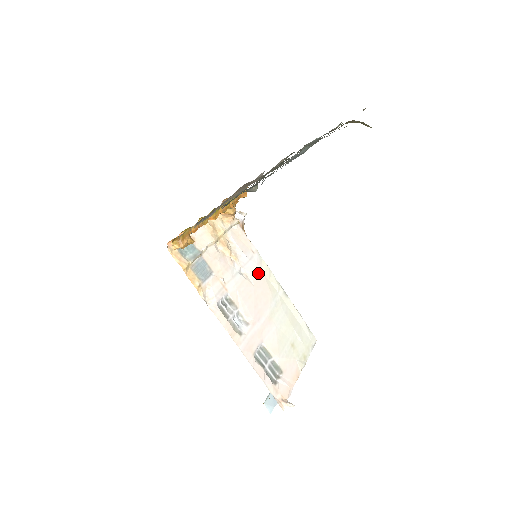
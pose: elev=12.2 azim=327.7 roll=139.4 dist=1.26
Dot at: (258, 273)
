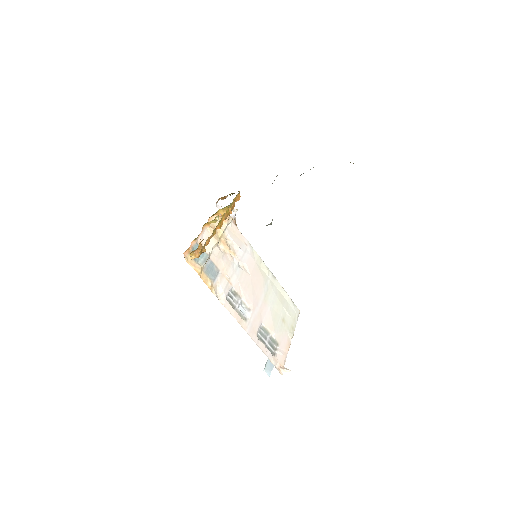
Dot at: (252, 263)
